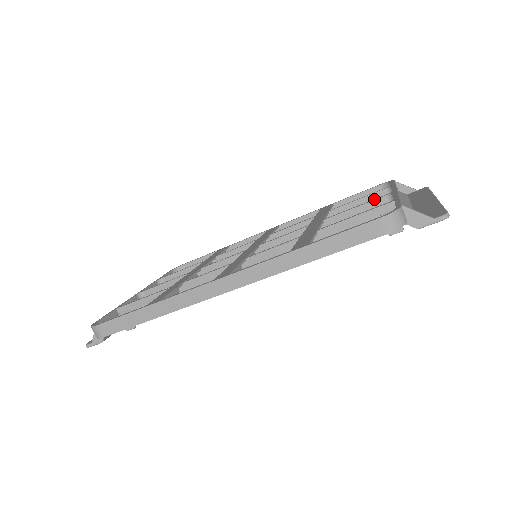
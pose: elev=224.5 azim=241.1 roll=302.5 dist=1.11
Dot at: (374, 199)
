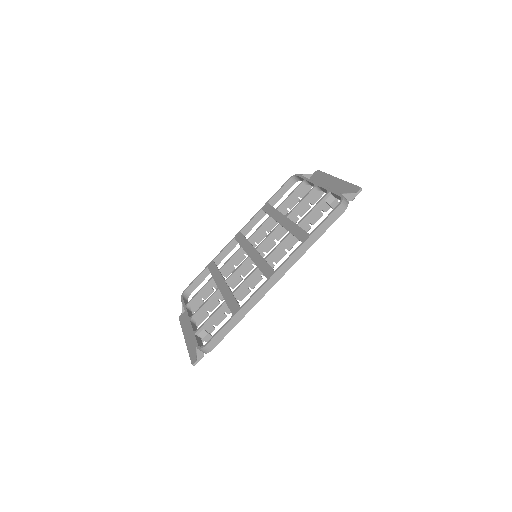
Dot at: (308, 193)
